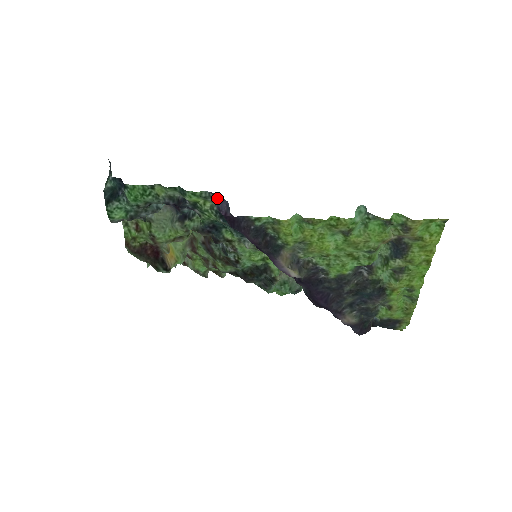
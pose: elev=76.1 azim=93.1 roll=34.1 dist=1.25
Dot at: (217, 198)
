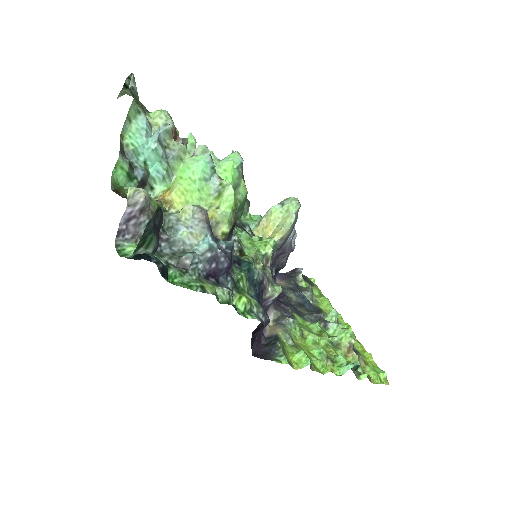
Dot at: (262, 328)
